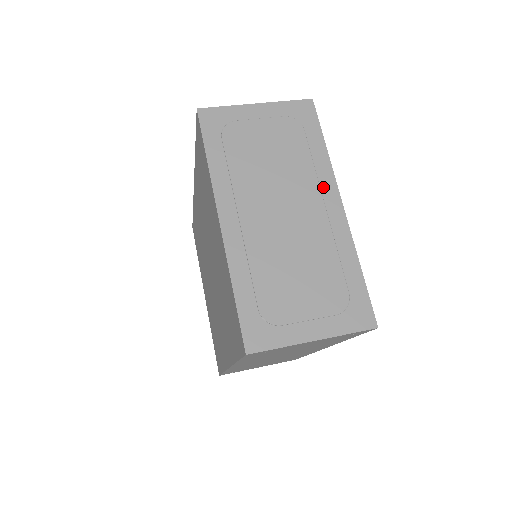
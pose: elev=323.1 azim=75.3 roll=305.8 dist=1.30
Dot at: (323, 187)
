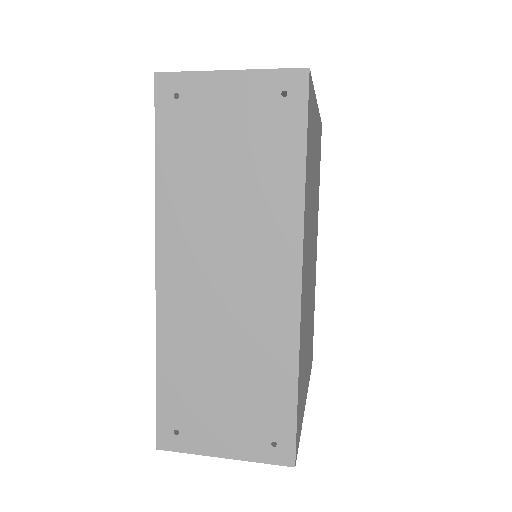
Dot at: occluded
